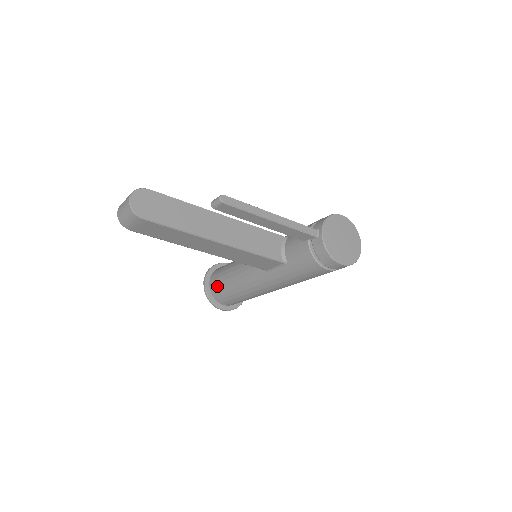
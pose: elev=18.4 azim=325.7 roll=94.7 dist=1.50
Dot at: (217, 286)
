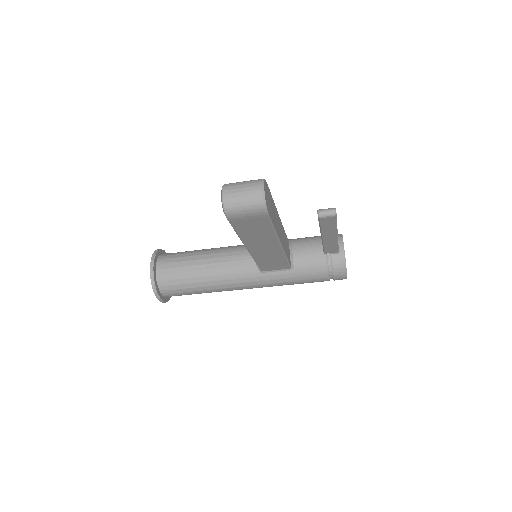
Dot at: (172, 276)
